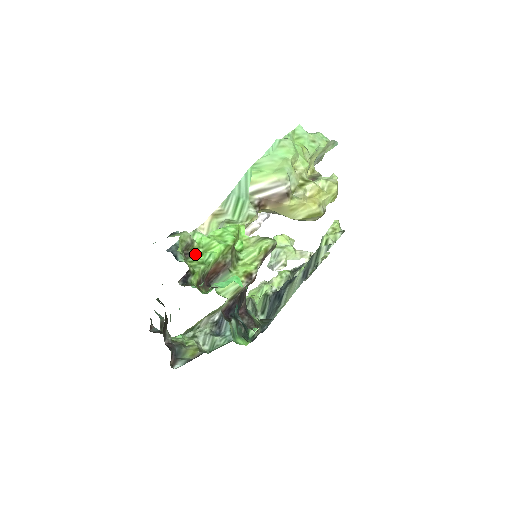
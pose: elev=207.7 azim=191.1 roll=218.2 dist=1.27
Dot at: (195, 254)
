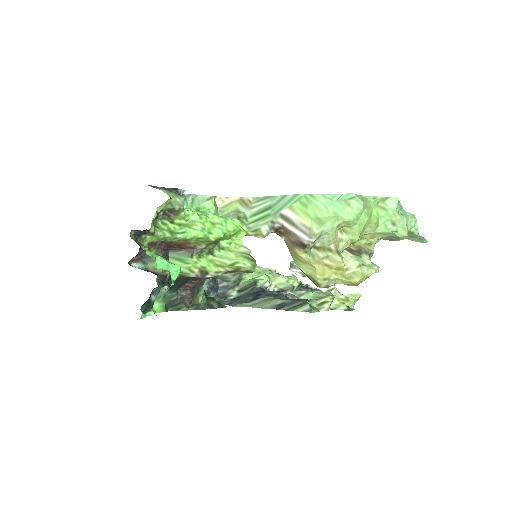
Dot at: (175, 220)
